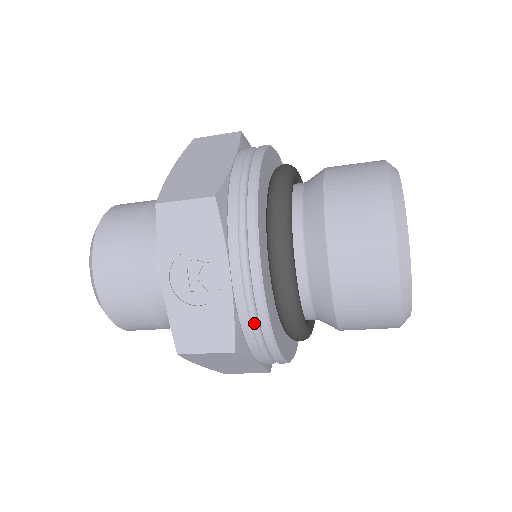
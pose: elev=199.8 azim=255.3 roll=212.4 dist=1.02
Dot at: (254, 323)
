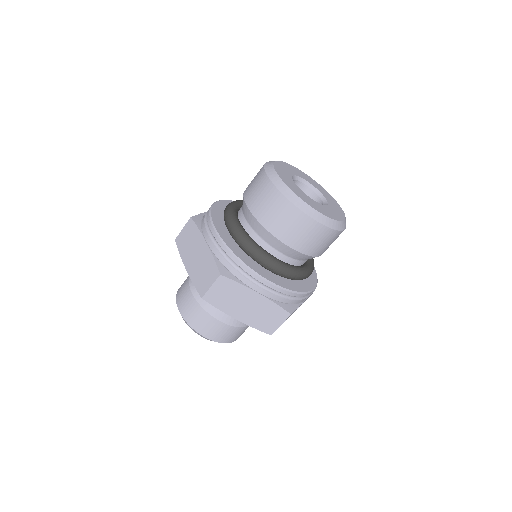
Dot at: occluded
